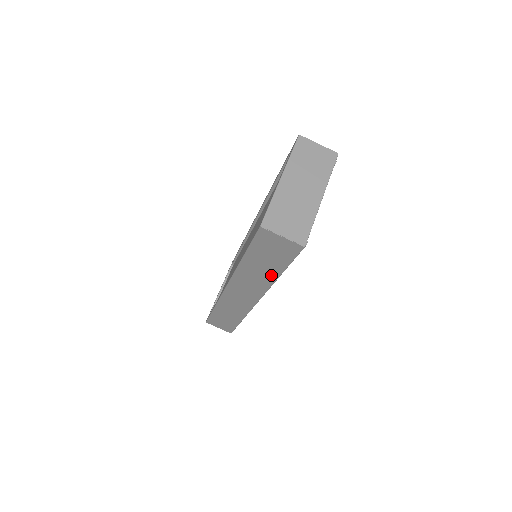
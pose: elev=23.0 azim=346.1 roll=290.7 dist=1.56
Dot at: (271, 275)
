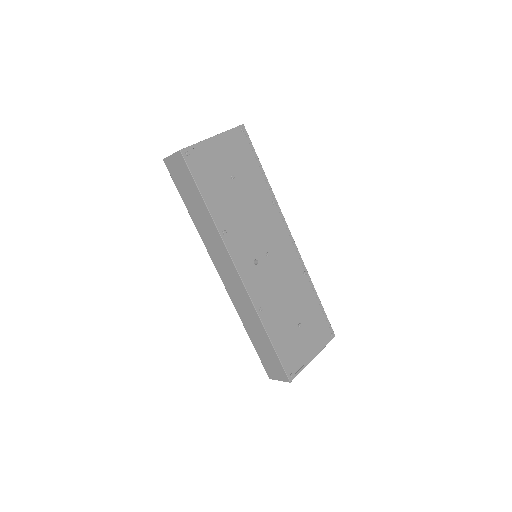
Dot at: (206, 213)
